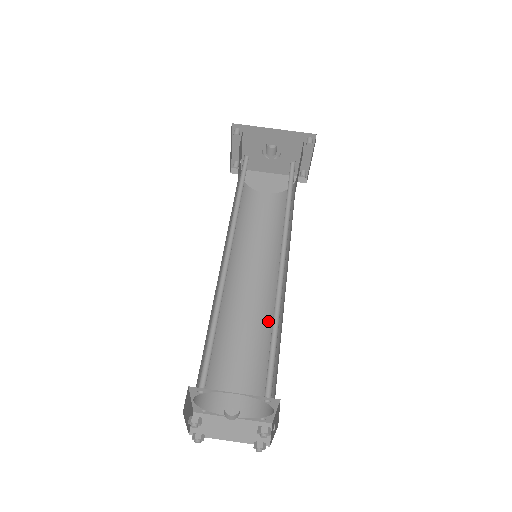
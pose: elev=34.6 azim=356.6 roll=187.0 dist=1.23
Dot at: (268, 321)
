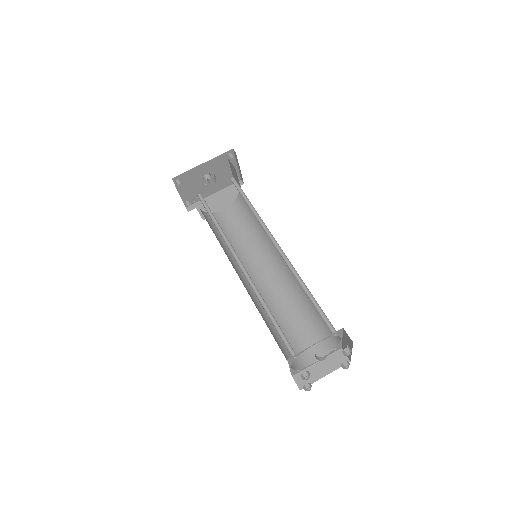
Dot at: (293, 291)
